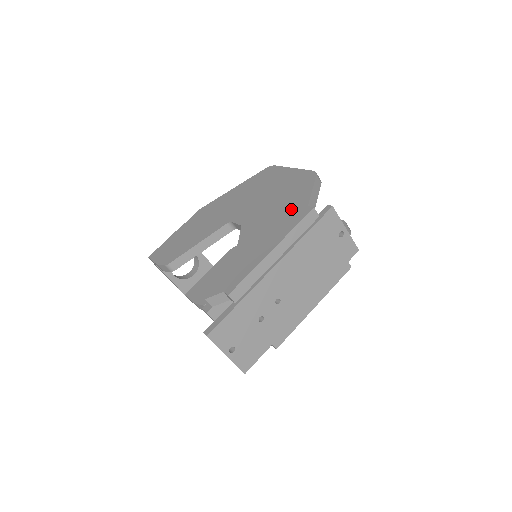
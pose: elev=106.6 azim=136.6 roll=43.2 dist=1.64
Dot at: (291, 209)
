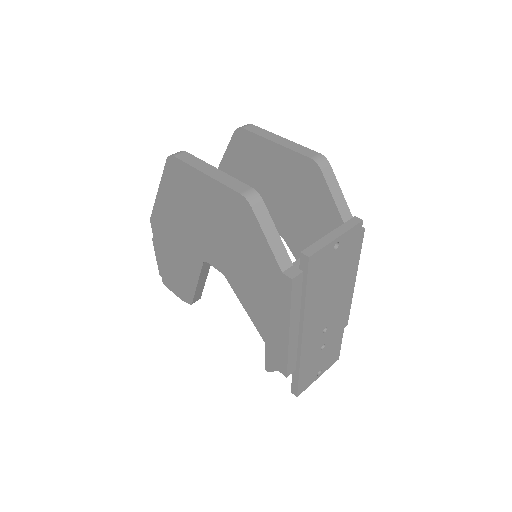
Dot at: (264, 271)
